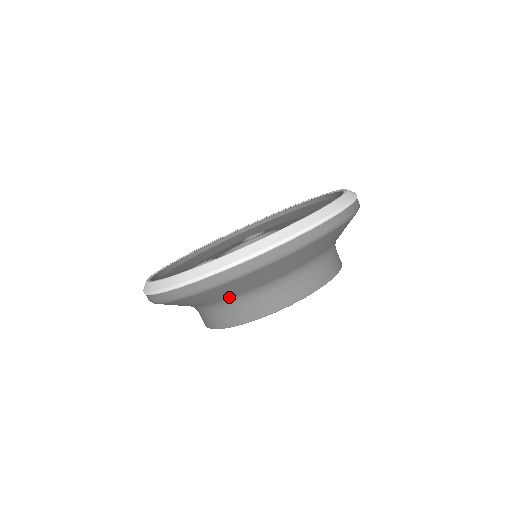
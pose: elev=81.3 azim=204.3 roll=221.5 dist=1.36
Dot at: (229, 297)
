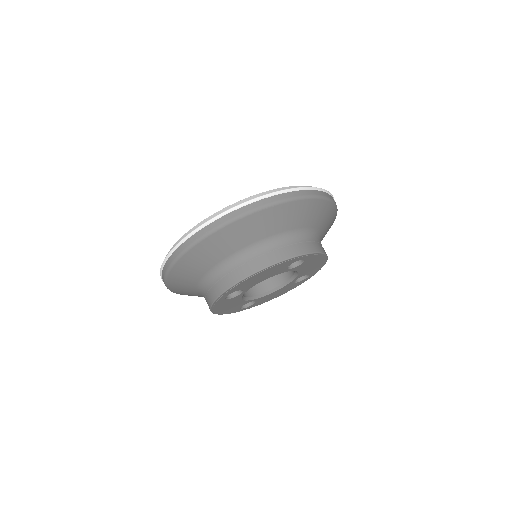
Dot at: (281, 231)
